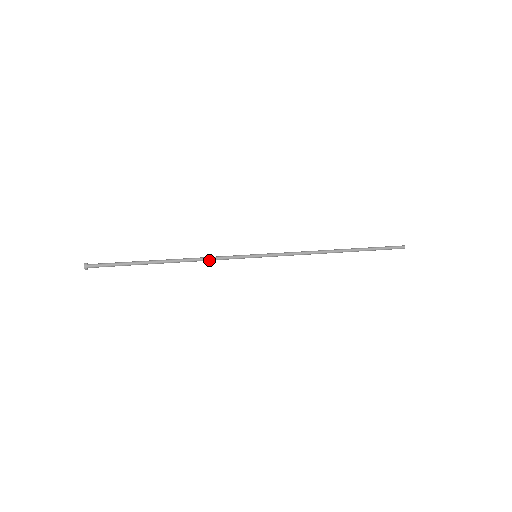
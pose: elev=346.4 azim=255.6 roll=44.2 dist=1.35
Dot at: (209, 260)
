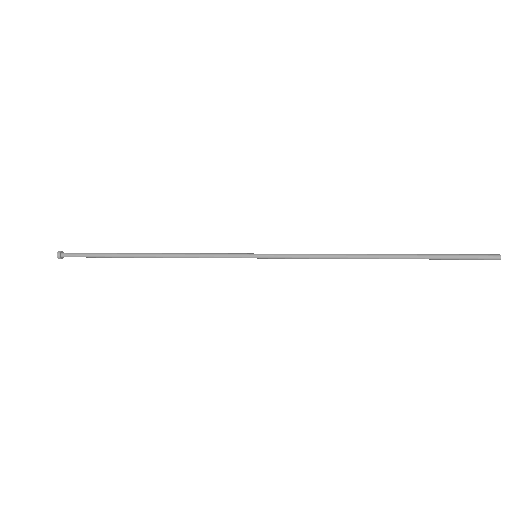
Dot at: (194, 255)
